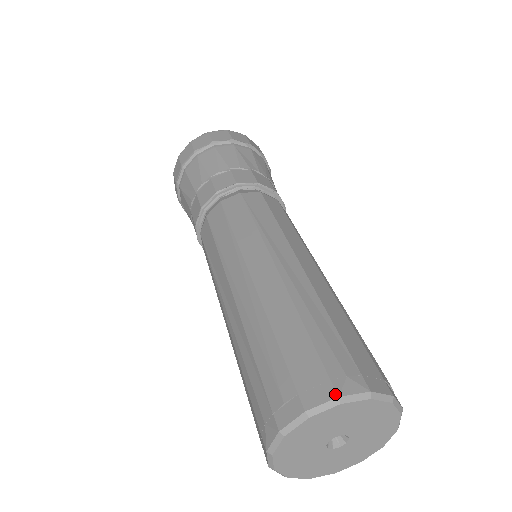
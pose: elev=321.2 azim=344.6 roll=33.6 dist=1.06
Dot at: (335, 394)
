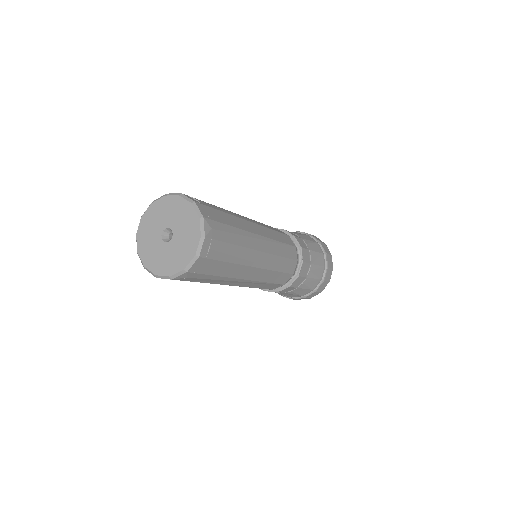
Dot at: (153, 203)
